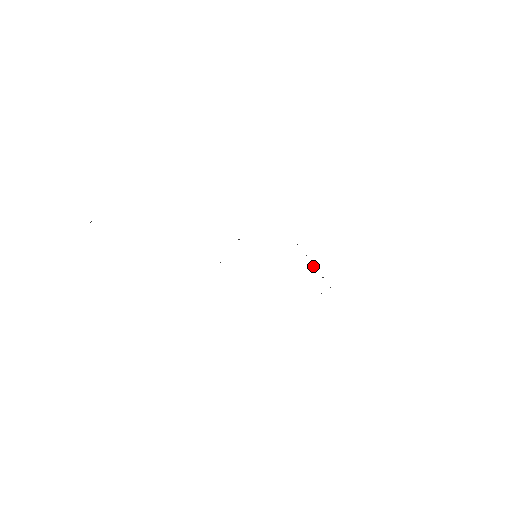
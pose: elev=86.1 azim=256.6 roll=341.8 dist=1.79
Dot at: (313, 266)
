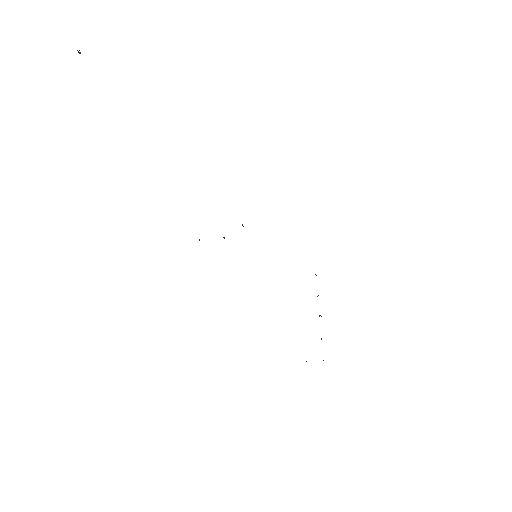
Dot at: (319, 315)
